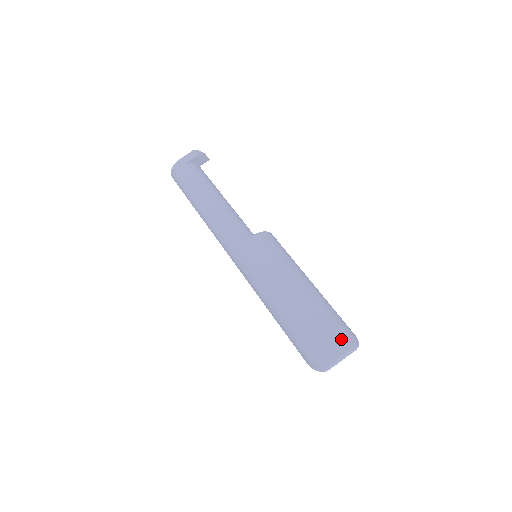
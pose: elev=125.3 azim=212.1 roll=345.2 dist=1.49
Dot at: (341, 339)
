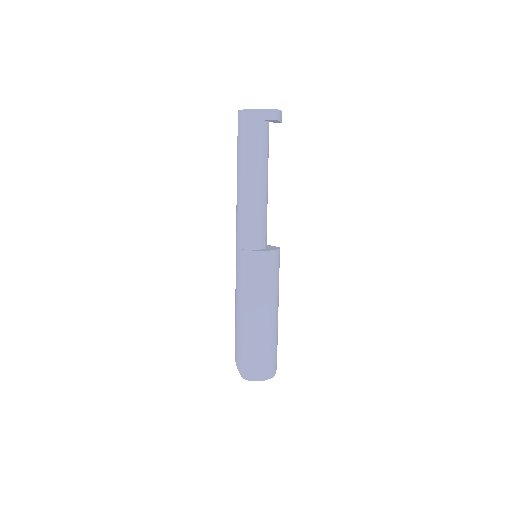
Dot at: (269, 369)
